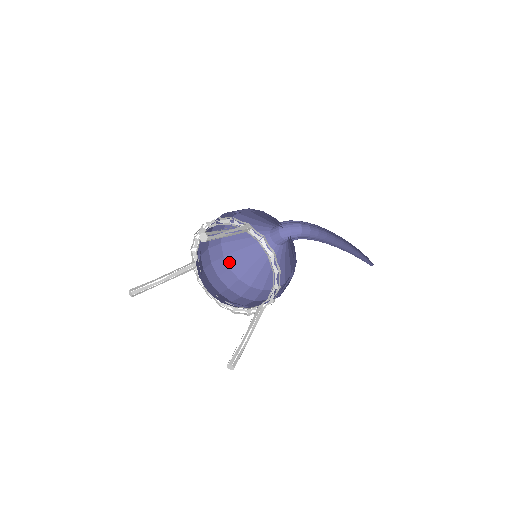
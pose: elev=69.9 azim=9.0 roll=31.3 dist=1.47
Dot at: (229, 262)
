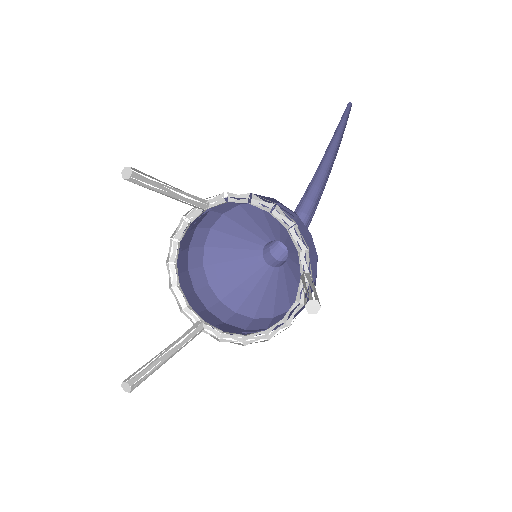
Dot at: (247, 314)
